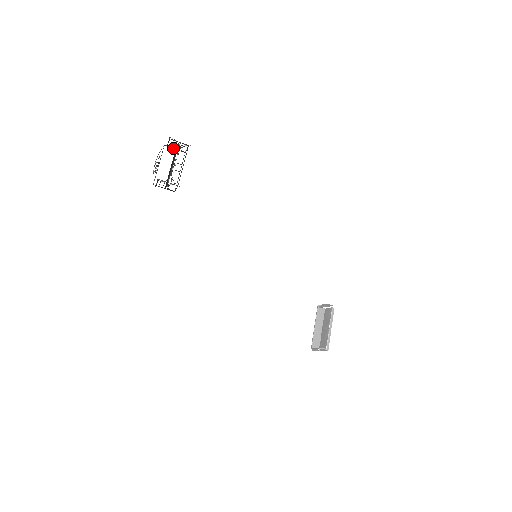
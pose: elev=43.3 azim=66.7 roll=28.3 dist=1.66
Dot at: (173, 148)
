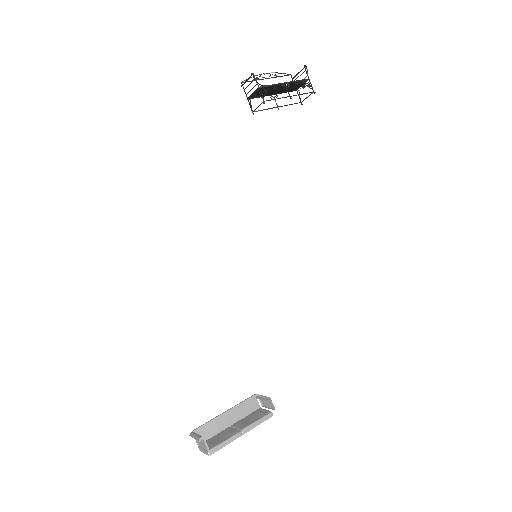
Dot at: occluded
